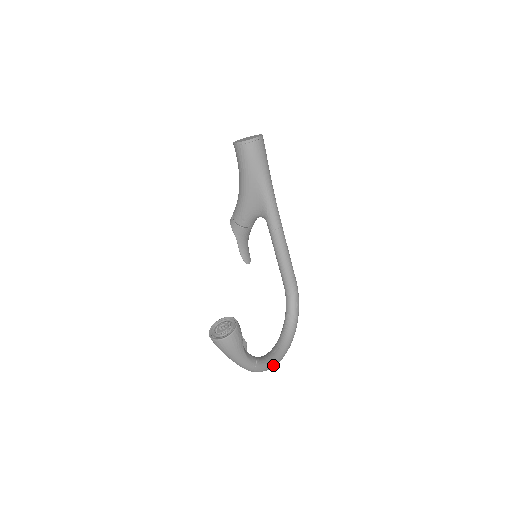
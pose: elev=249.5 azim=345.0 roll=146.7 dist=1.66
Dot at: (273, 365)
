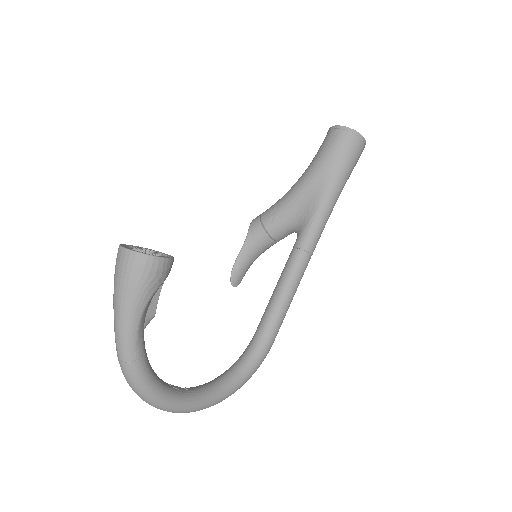
Dot at: (157, 399)
